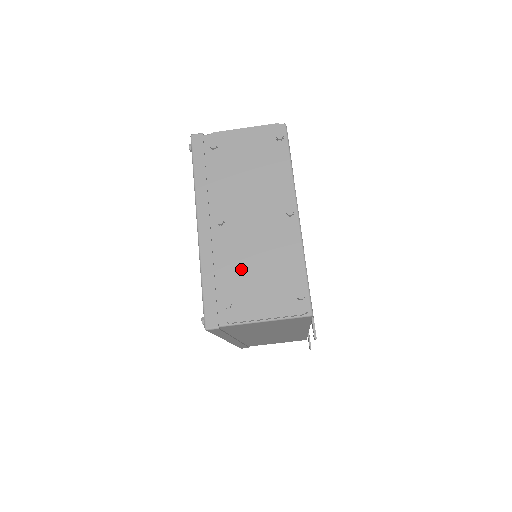
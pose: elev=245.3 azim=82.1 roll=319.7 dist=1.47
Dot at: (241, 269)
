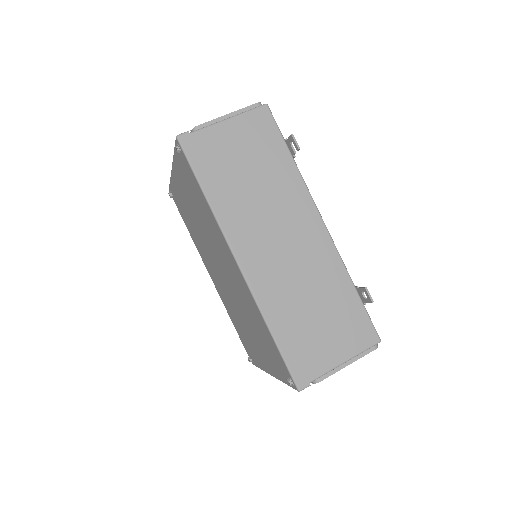
Dot at: occluded
